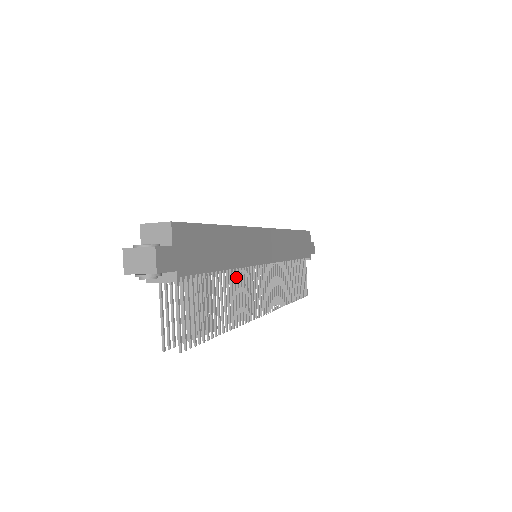
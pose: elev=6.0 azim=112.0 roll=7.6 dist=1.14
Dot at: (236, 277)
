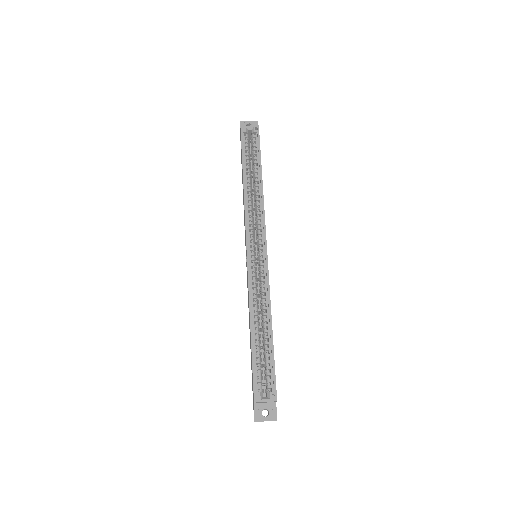
Dot at: occluded
